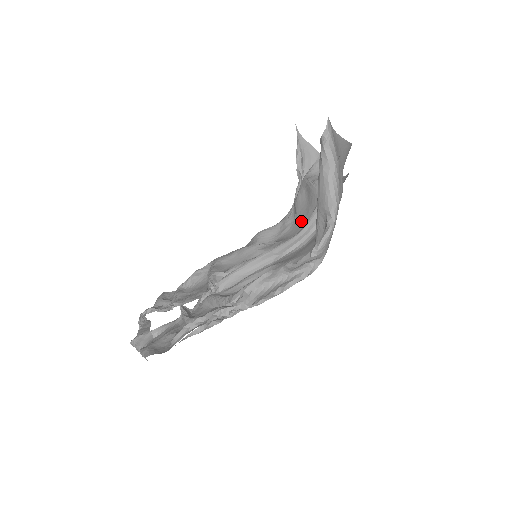
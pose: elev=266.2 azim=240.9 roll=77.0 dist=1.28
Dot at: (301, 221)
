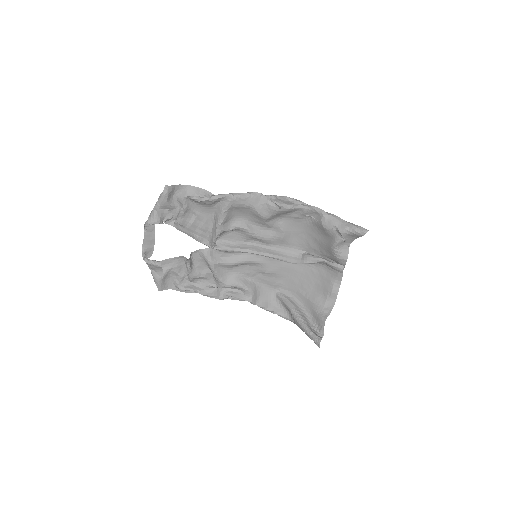
Dot at: (309, 230)
